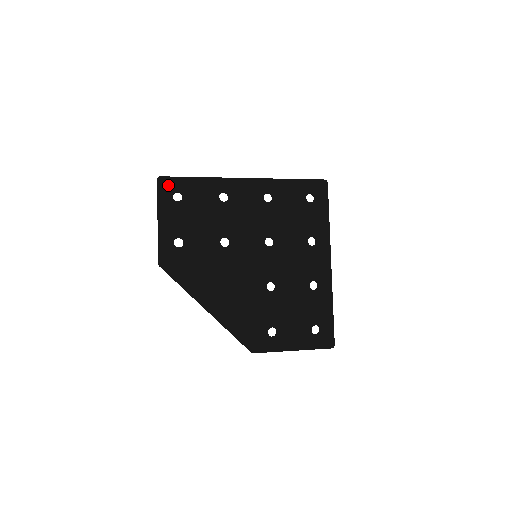
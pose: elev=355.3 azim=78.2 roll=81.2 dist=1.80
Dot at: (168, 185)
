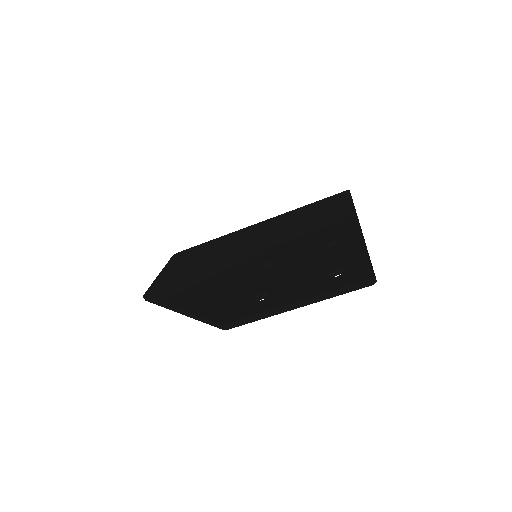
Dot at: (181, 254)
